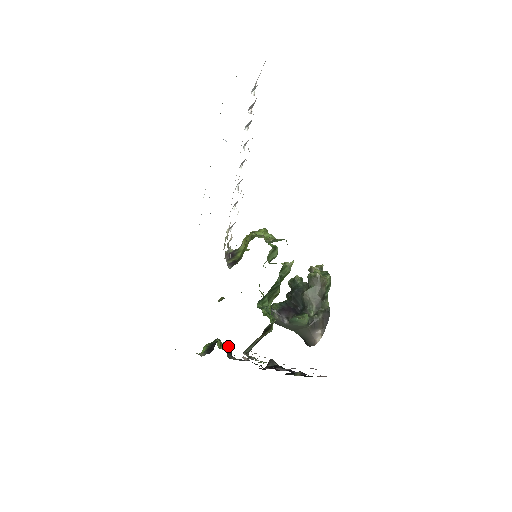
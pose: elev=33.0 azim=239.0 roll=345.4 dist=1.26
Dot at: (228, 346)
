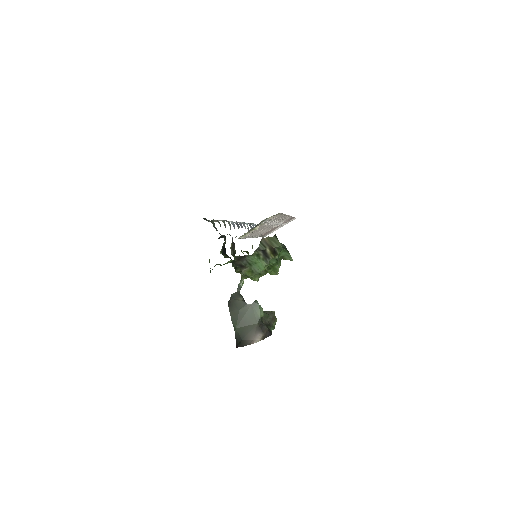
Dot at: (210, 271)
